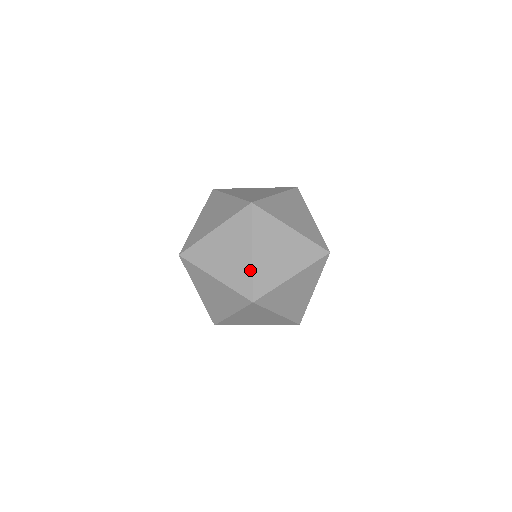
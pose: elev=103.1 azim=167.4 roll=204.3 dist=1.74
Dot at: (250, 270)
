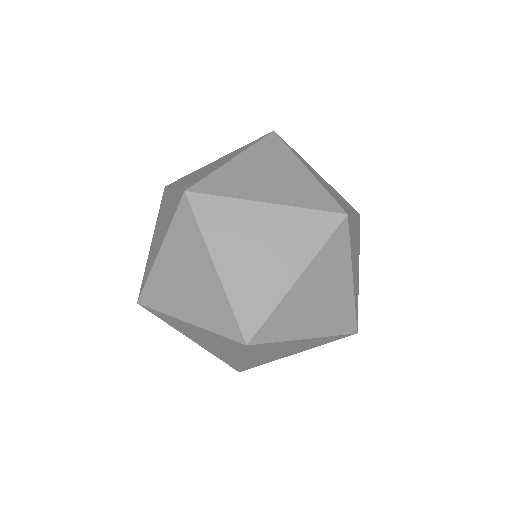
Dot at: (317, 184)
